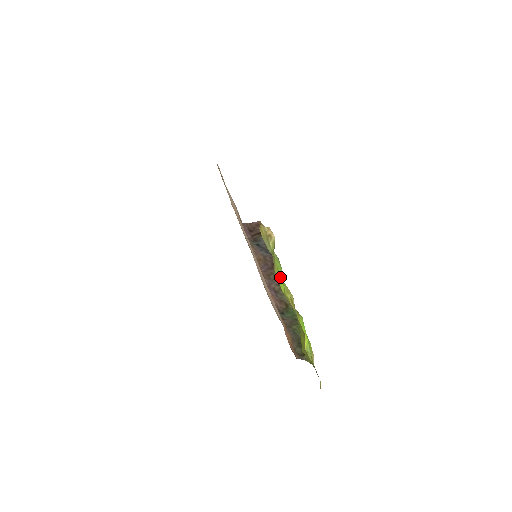
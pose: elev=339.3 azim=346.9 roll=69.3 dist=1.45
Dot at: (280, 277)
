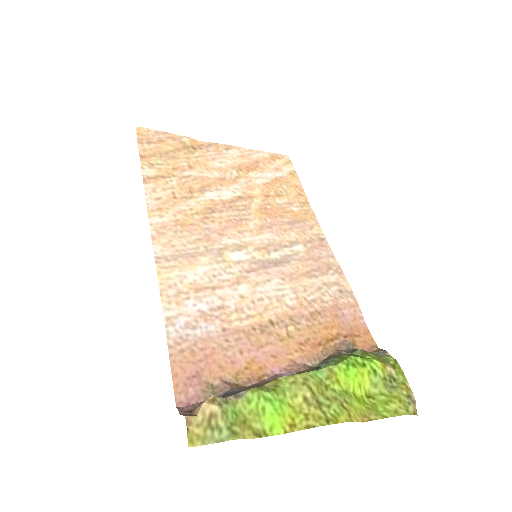
Dot at: (267, 415)
